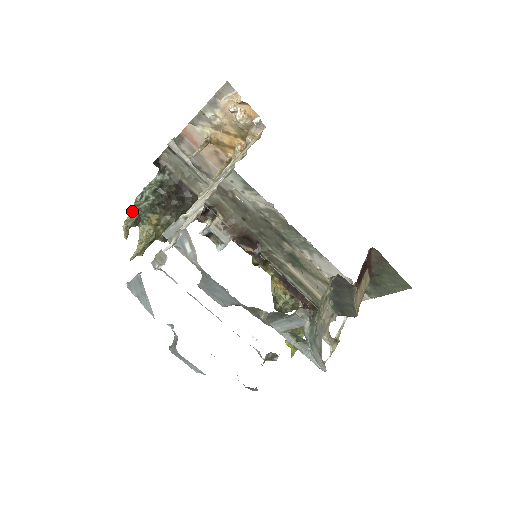
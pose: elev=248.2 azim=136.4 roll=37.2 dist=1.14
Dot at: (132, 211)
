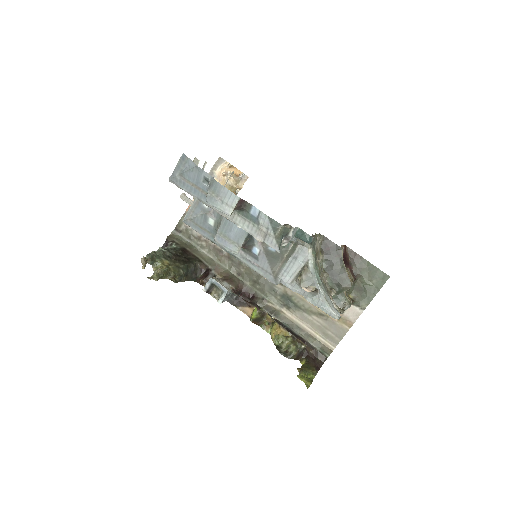
Dot at: (149, 253)
